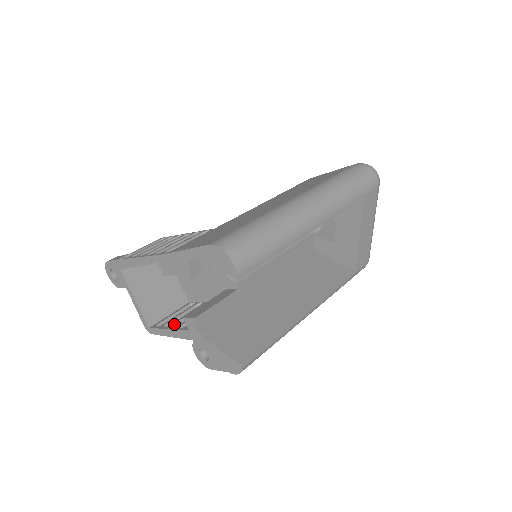
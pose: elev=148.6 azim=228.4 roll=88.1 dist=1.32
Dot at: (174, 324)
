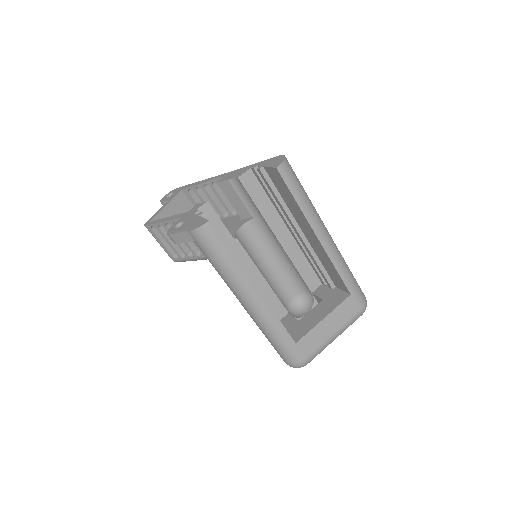
Dot at: occluded
